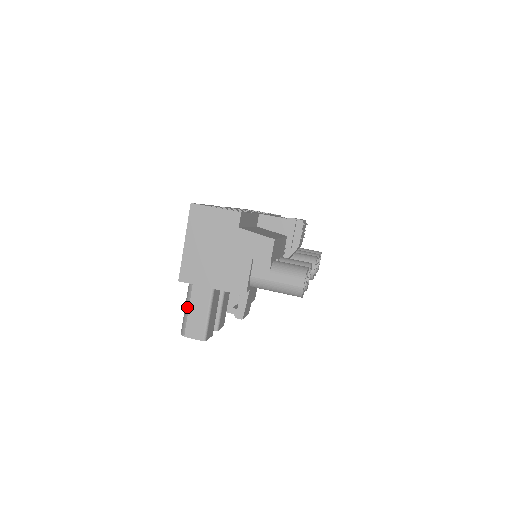
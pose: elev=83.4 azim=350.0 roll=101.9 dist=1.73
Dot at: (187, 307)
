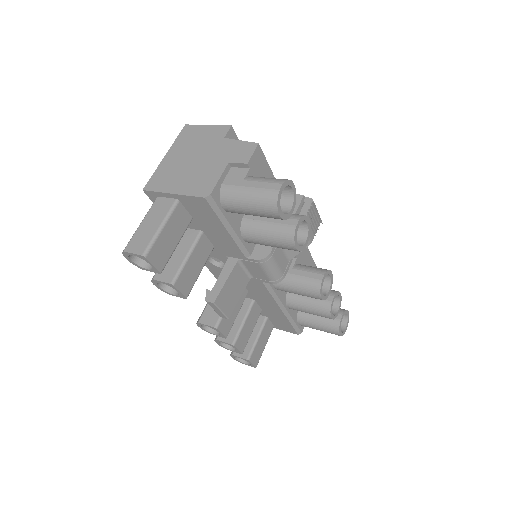
Dot at: occluded
